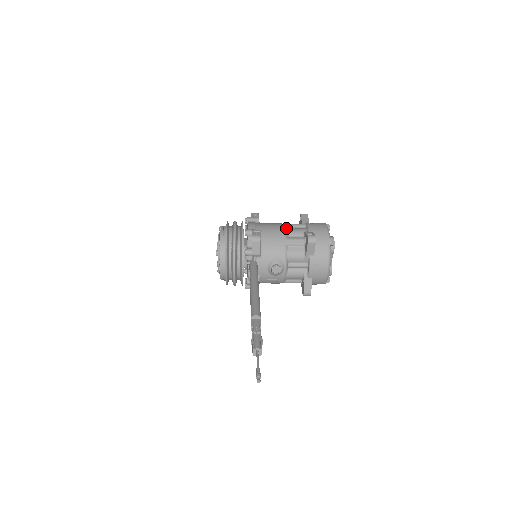
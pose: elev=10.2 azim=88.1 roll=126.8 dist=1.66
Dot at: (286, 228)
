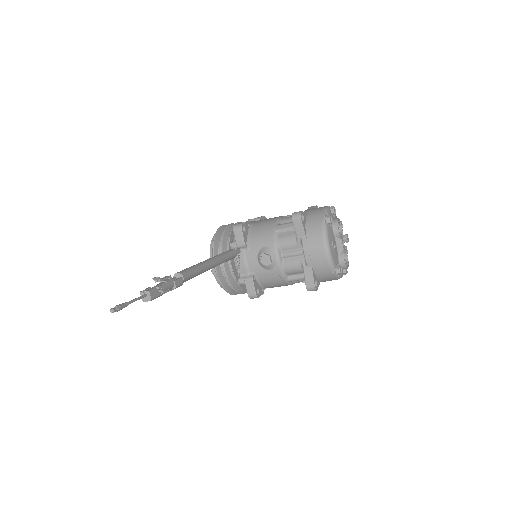
Dot at: (281, 217)
